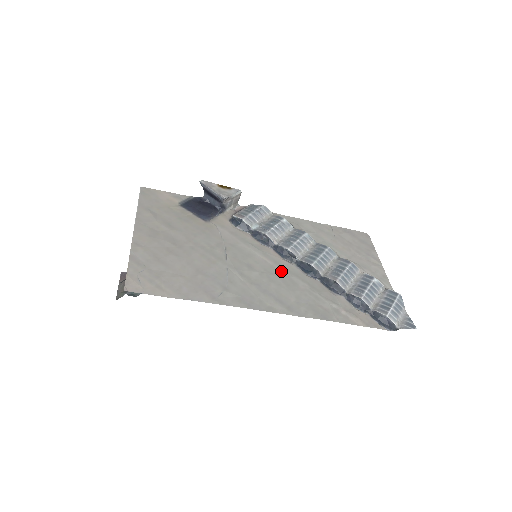
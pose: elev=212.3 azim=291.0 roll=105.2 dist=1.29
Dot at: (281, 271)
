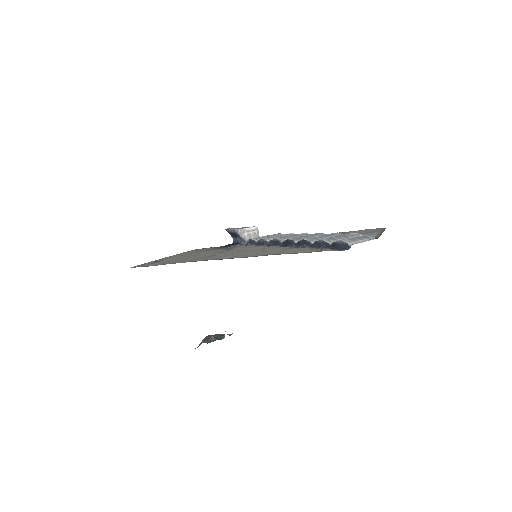
Dot at: (261, 249)
